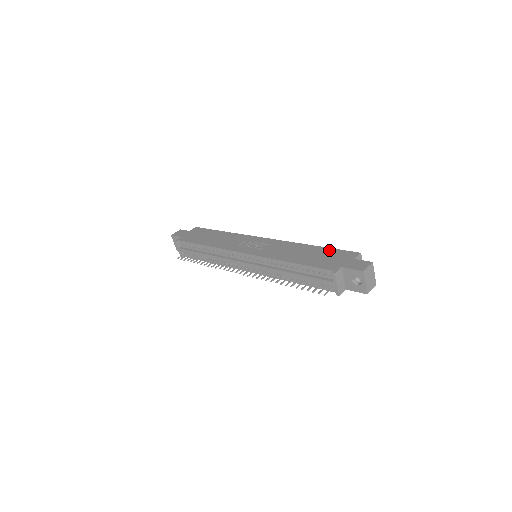
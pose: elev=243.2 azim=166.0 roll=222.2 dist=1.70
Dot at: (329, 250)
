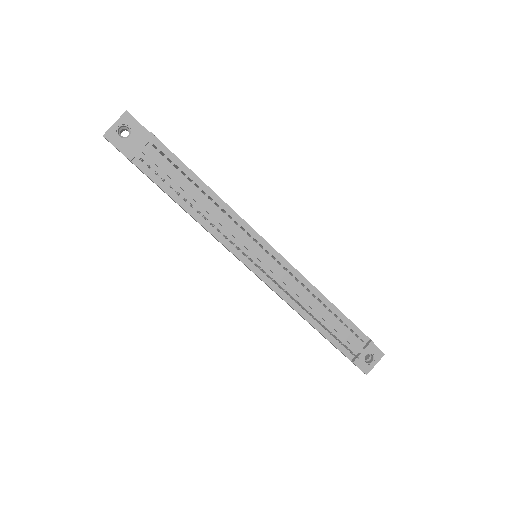
Dot at: occluded
